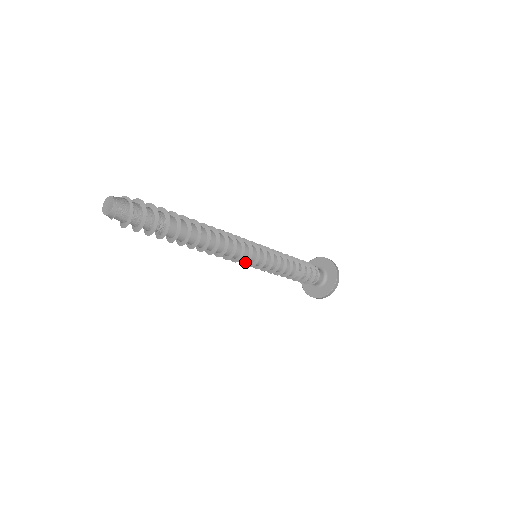
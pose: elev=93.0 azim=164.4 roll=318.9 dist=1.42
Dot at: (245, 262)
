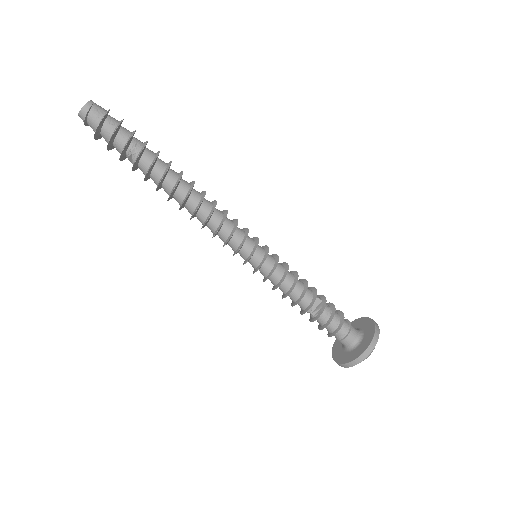
Dot at: (241, 244)
